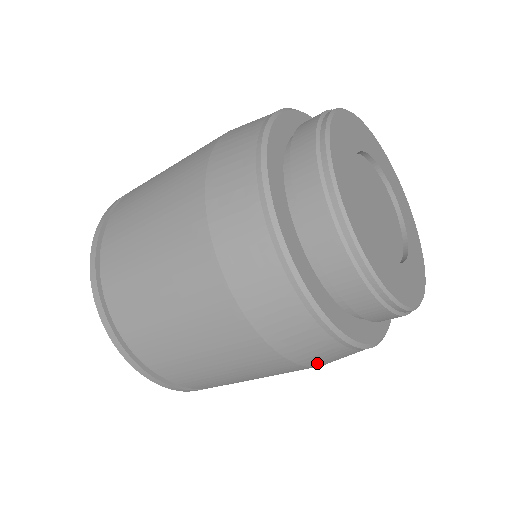
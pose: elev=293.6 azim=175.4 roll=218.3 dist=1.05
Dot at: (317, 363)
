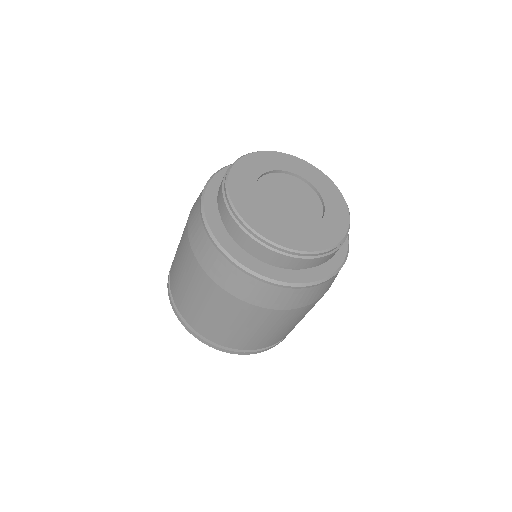
Dot at: (269, 304)
